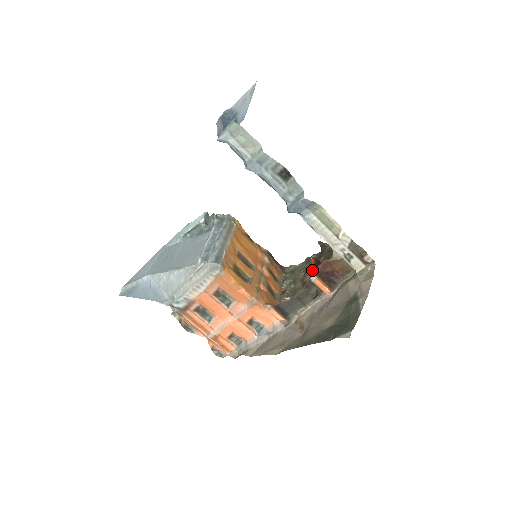
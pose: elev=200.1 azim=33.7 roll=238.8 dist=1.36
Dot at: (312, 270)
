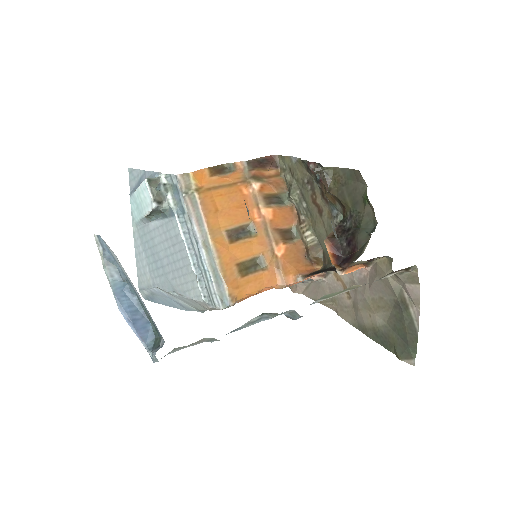
Dot at: occluded
